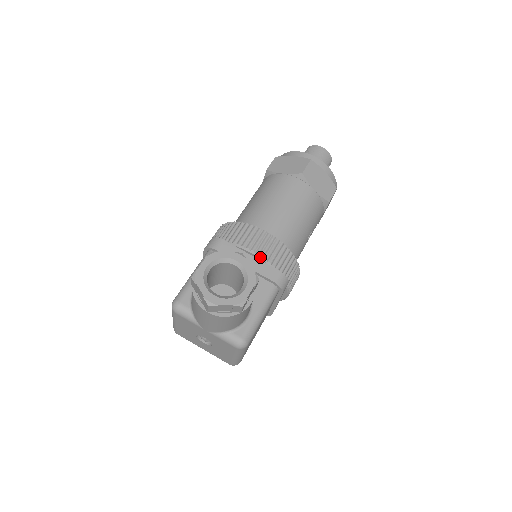
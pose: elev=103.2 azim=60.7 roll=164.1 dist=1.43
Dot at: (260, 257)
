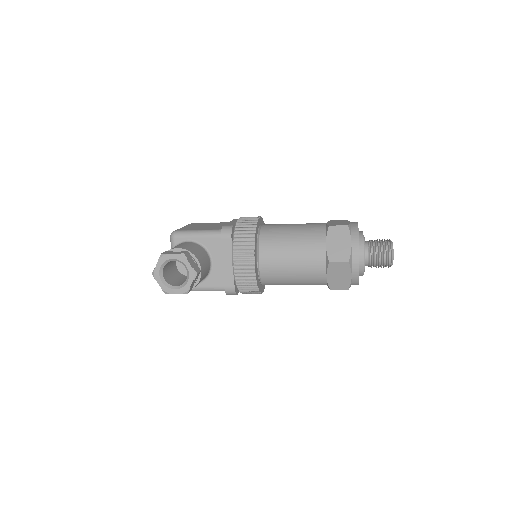
Dot at: (233, 271)
